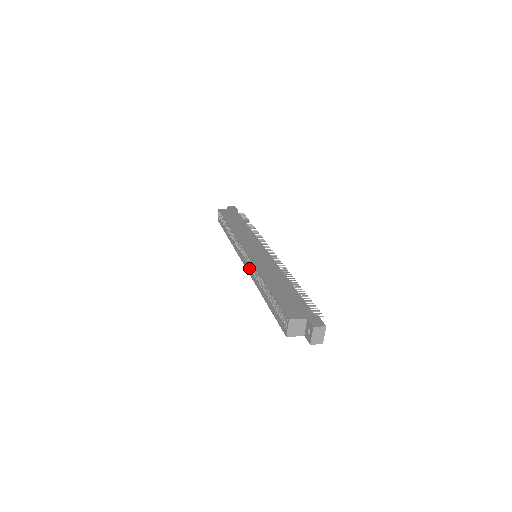
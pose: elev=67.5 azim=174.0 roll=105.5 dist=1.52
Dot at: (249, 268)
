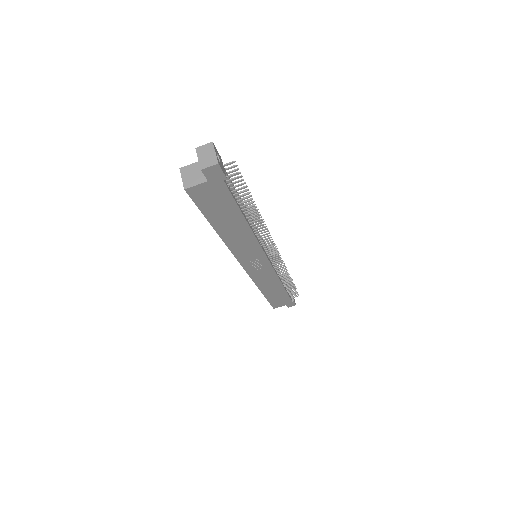
Dot at: occluded
